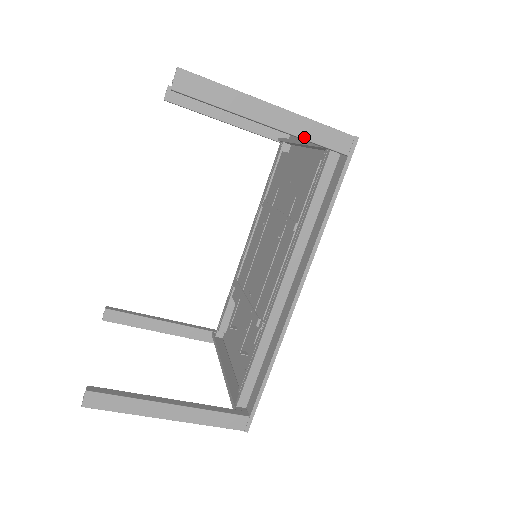
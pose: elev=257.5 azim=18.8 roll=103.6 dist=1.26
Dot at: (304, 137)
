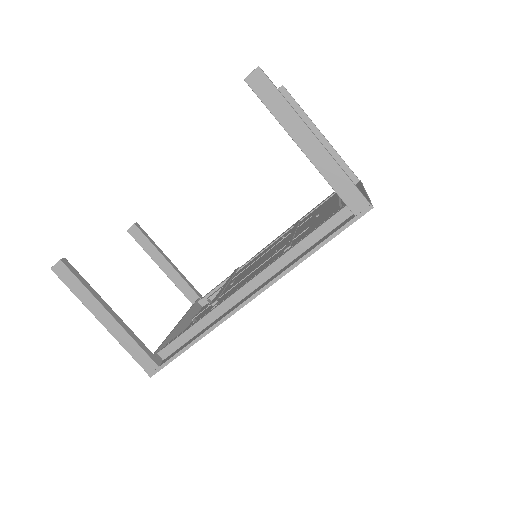
Dot at: (327, 178)
